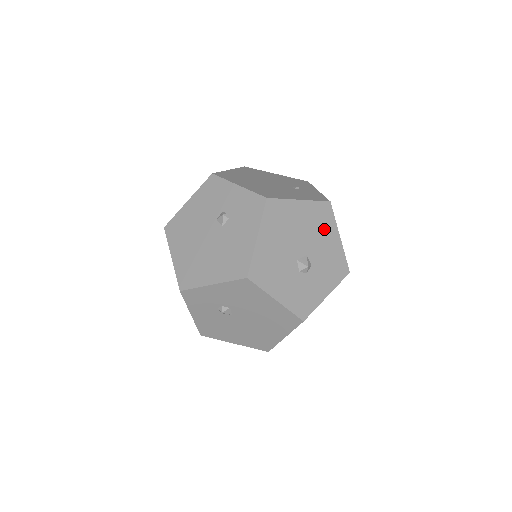
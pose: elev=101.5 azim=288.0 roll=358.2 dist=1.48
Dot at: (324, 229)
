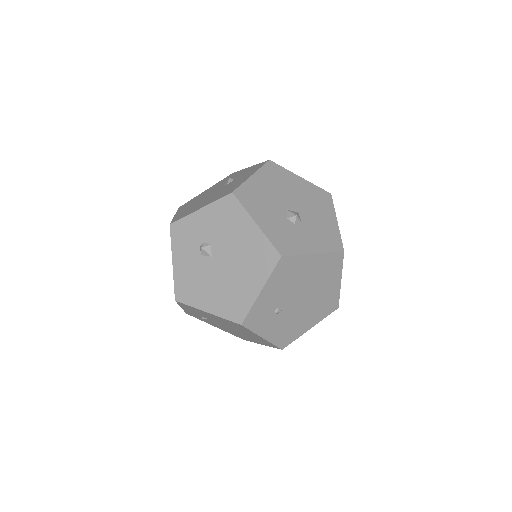
Dot at: (321, 207)
